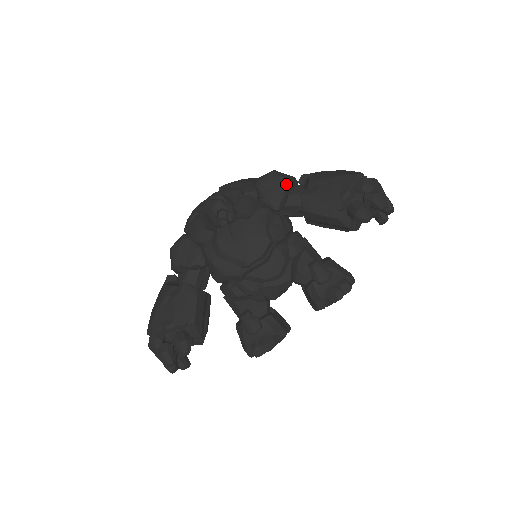
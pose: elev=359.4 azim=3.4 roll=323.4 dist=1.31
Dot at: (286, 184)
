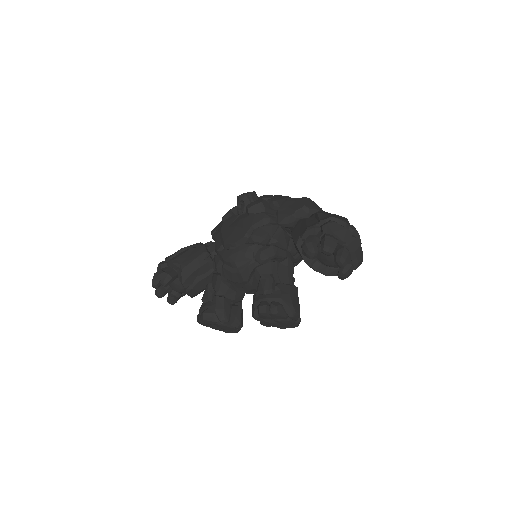
Dot at: (300, 208)
